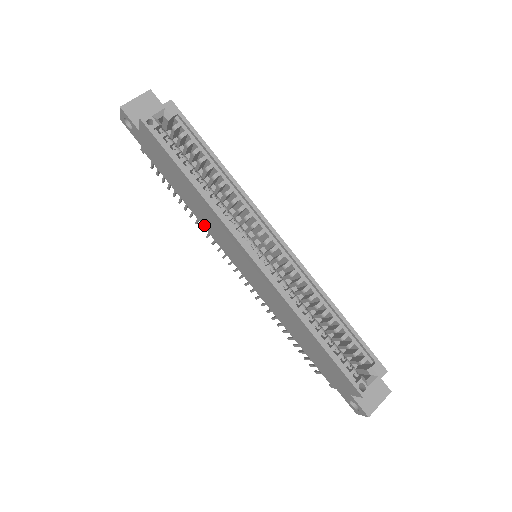
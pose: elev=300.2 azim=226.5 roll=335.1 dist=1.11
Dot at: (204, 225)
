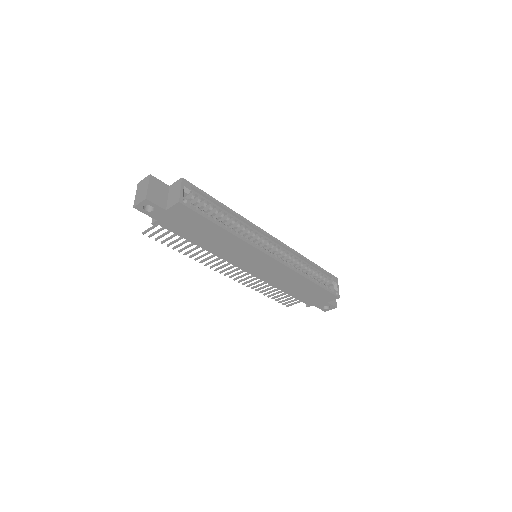
Dot at: (218, 254)
